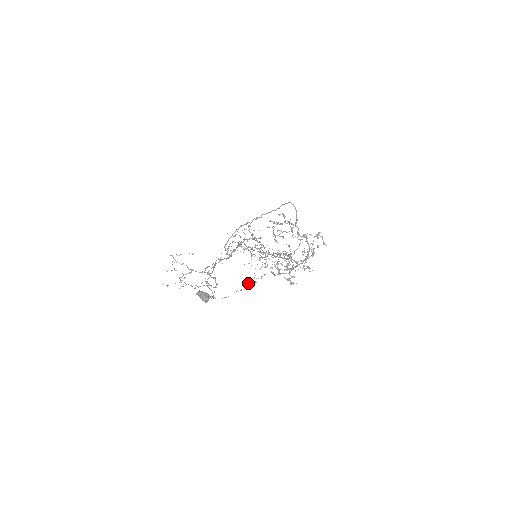
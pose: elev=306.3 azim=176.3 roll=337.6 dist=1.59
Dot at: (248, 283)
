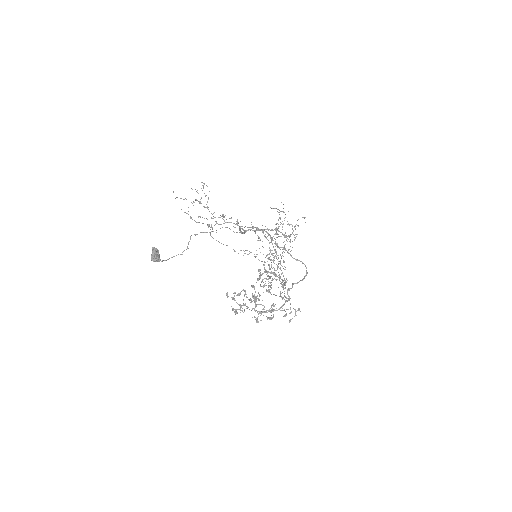
Dot at: (249, 251)
